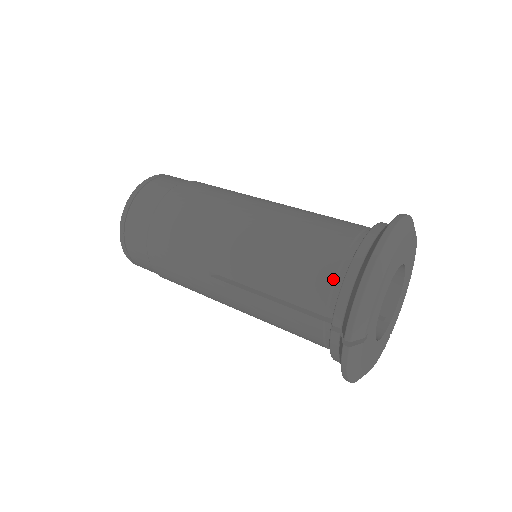
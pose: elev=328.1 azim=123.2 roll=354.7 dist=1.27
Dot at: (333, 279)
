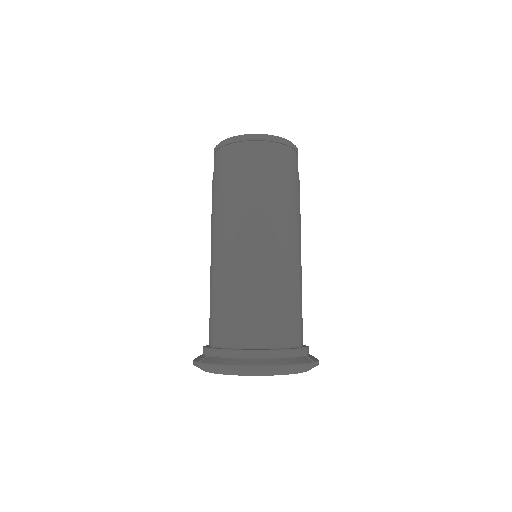
Dot at: (234, 340)
